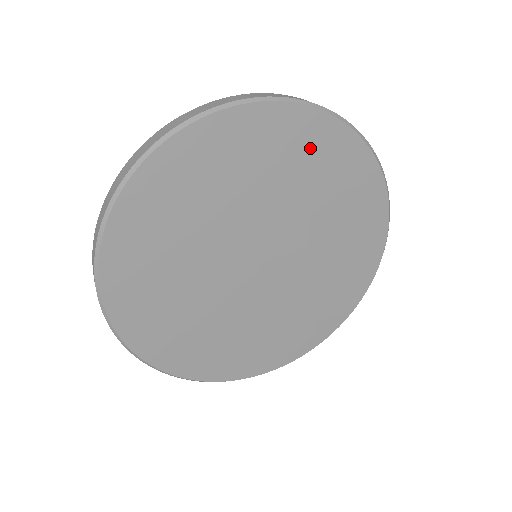
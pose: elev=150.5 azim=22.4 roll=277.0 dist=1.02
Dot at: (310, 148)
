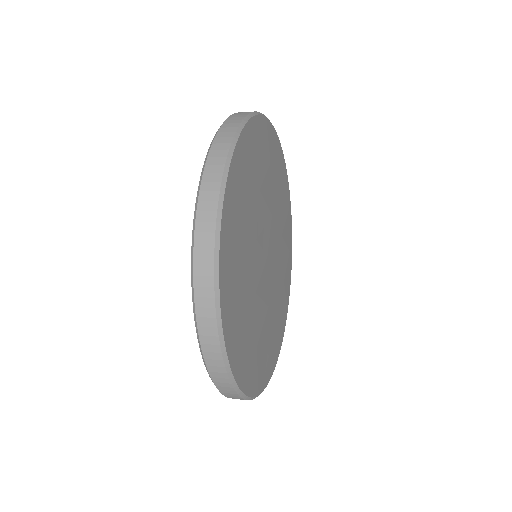
Dot at: (285, 199)
